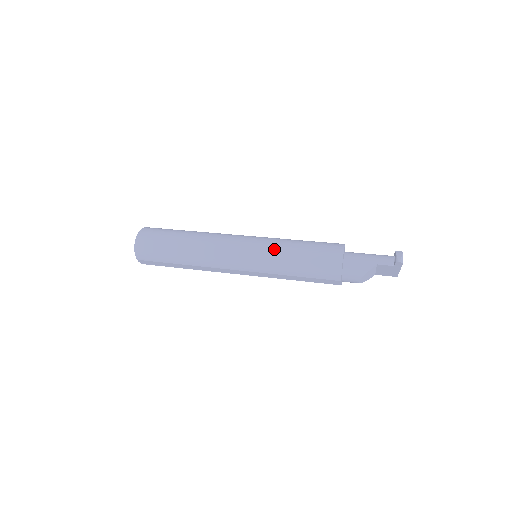
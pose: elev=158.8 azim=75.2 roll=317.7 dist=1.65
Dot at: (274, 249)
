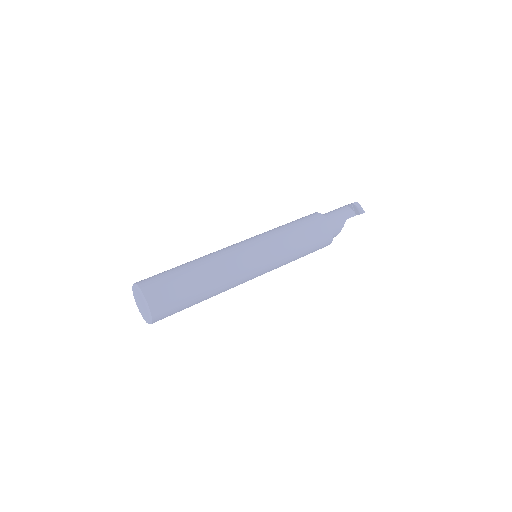
Dot at: (283, 245)
